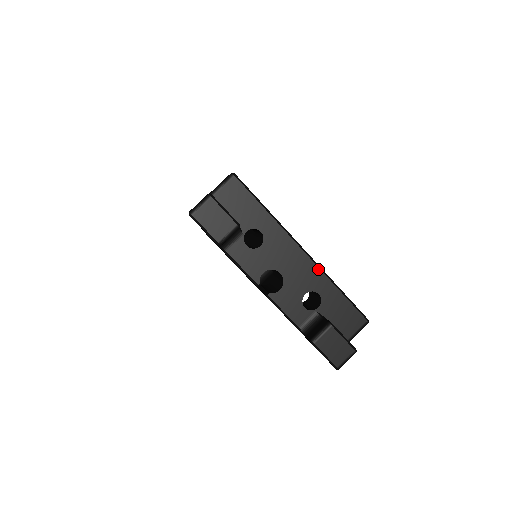
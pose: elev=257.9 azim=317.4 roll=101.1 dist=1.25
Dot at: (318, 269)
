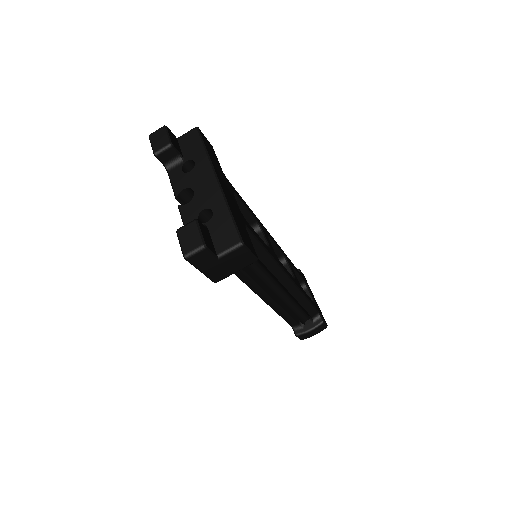
Dot at: (221, 193)
